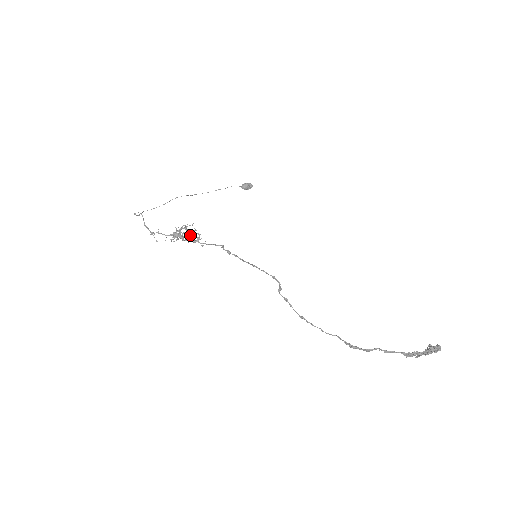
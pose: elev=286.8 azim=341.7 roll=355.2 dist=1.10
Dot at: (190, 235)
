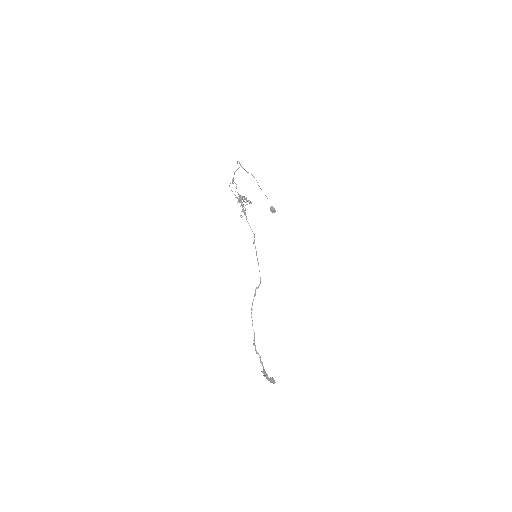
Dot at: (242, 204)
